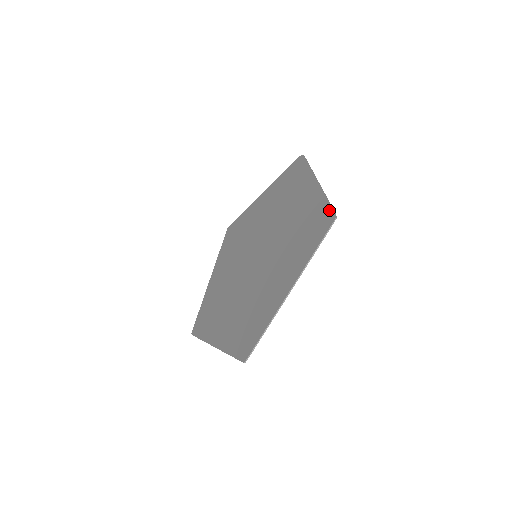
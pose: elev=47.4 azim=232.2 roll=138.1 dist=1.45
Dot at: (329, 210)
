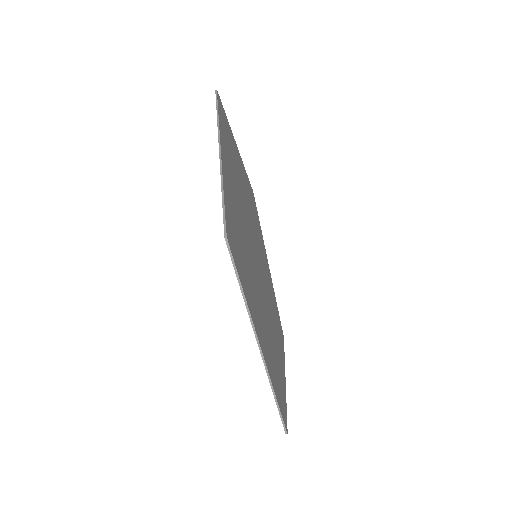
Dot at: occluded
